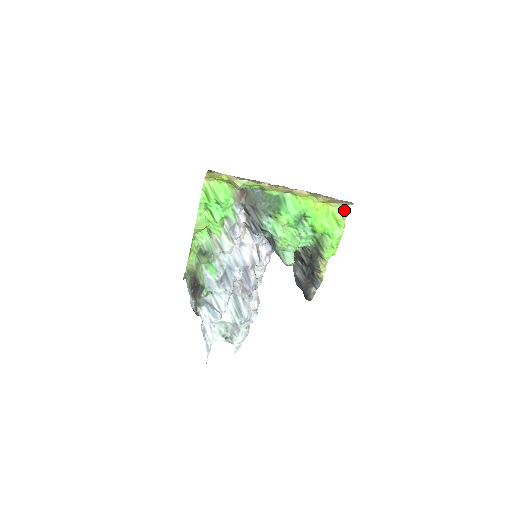
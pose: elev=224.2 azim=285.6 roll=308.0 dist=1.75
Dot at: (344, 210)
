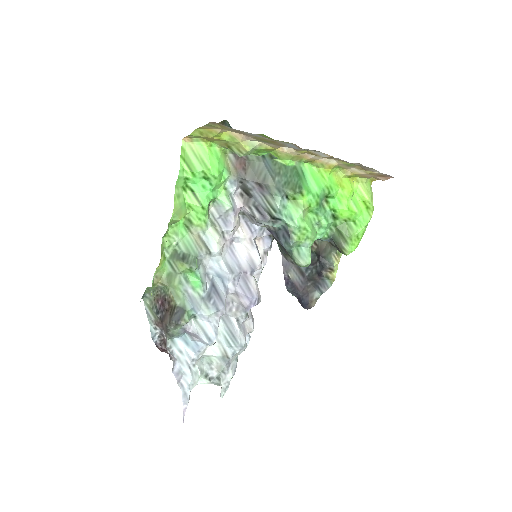
Dot at: (371, 187)
